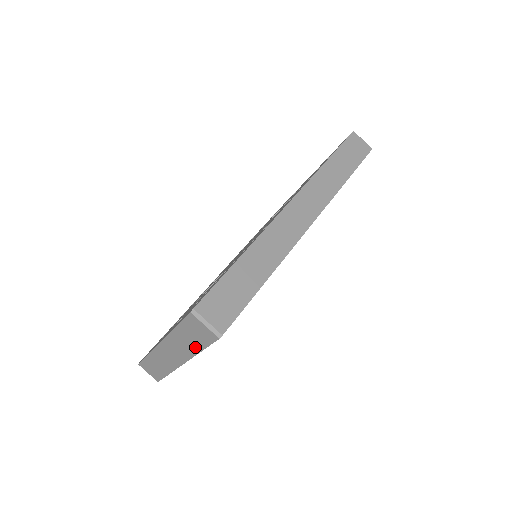
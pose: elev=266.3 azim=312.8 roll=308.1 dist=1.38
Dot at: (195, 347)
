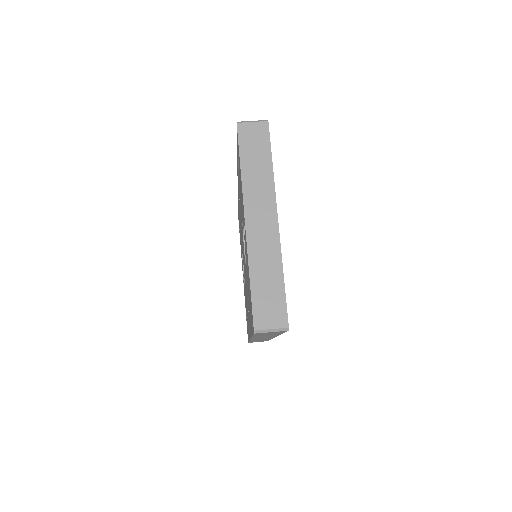
Dot at: (266, 166)
